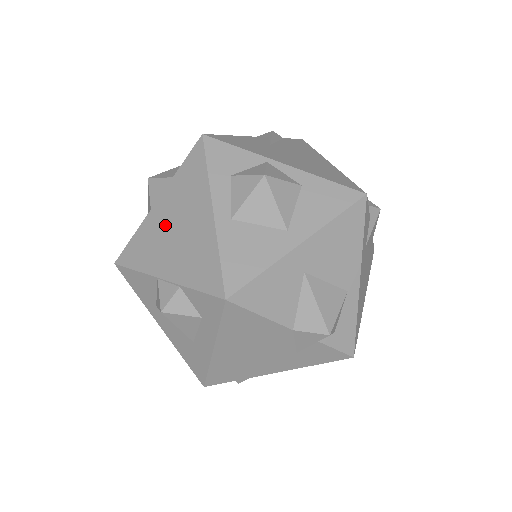
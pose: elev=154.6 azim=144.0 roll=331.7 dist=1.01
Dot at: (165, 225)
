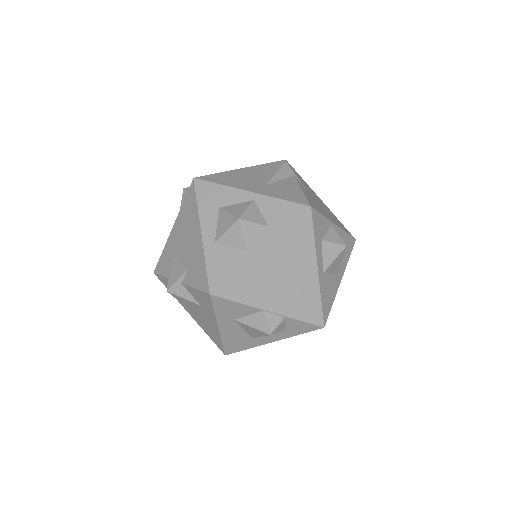
Dot at: (272, 271)
